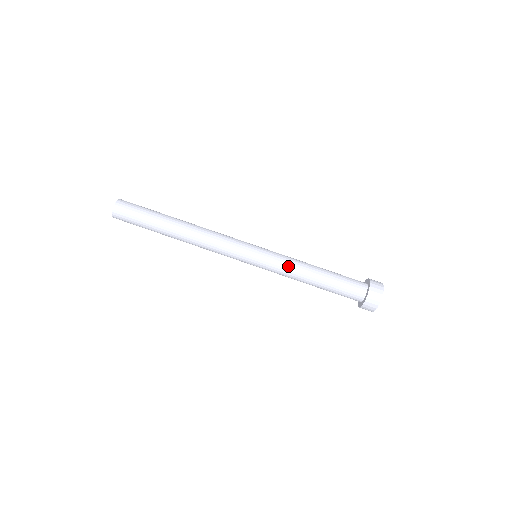
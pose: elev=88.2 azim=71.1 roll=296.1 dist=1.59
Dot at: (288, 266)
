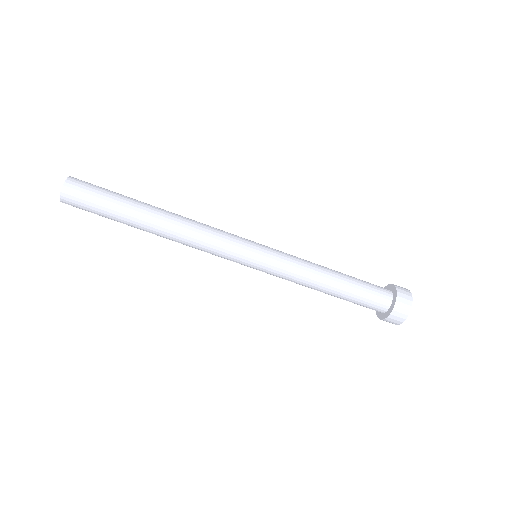
Dot at: (297, 274)
